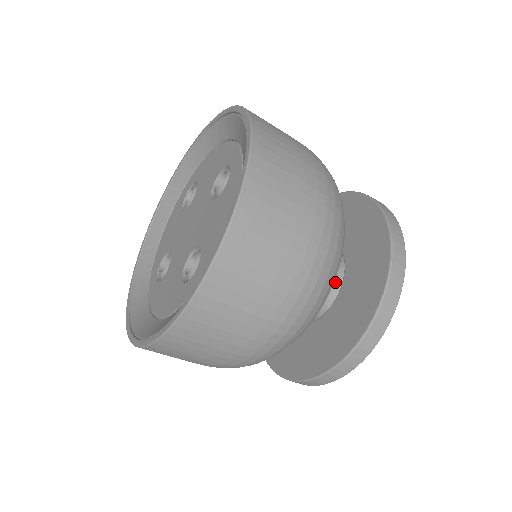
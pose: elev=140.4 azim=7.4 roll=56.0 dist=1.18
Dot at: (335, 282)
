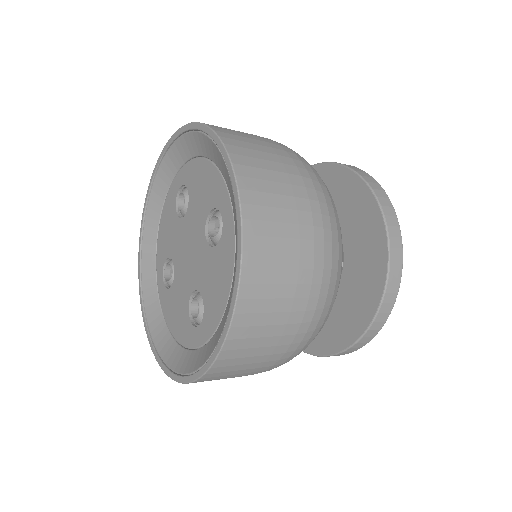
Dot at: occluded
